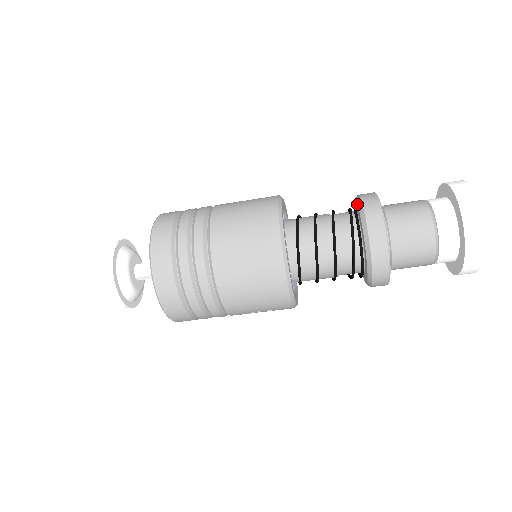
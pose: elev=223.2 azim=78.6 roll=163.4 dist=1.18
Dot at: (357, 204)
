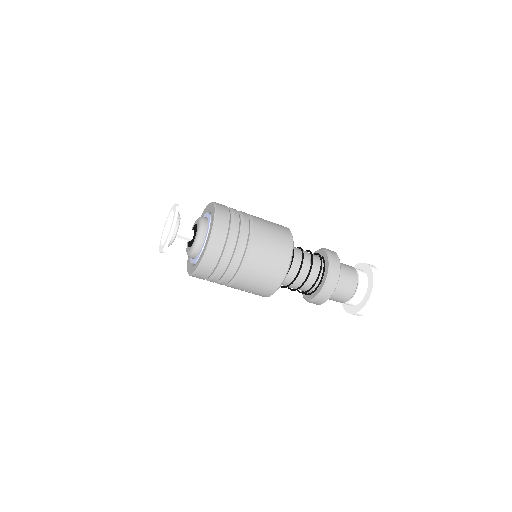
Dot at: (327, 255)
